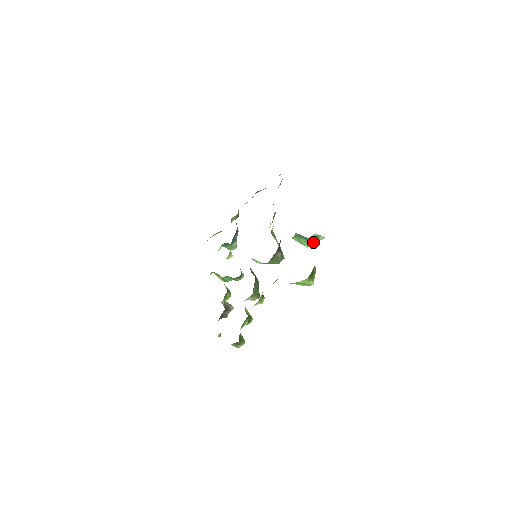
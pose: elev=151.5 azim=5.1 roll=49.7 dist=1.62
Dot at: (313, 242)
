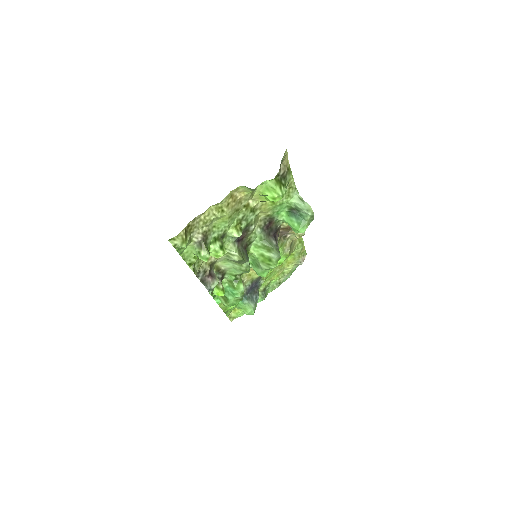
Dot at: (303, 224)
